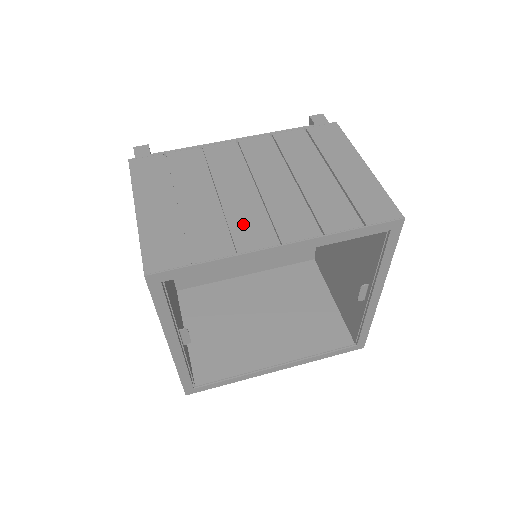
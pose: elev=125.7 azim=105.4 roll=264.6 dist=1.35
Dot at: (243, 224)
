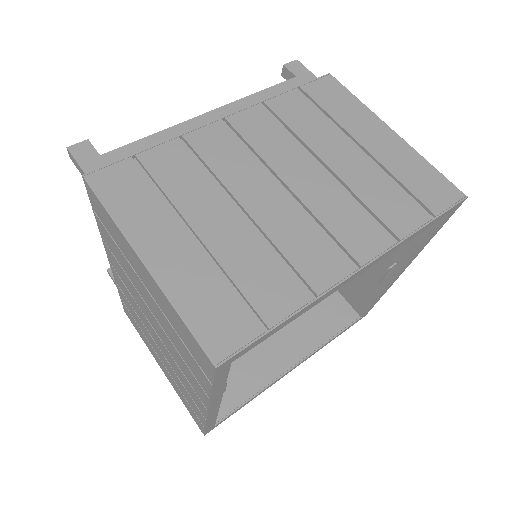
Dot at: (301, 248)
